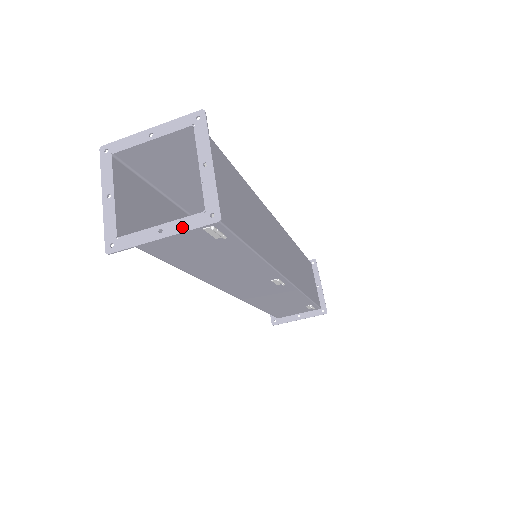
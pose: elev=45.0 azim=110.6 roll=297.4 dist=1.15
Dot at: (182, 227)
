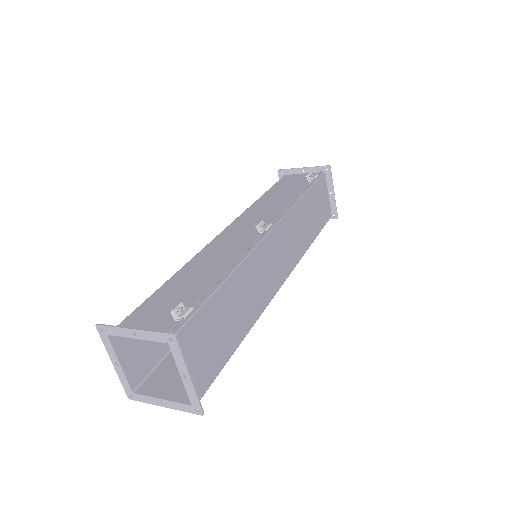
Dot at: (177, 407)
